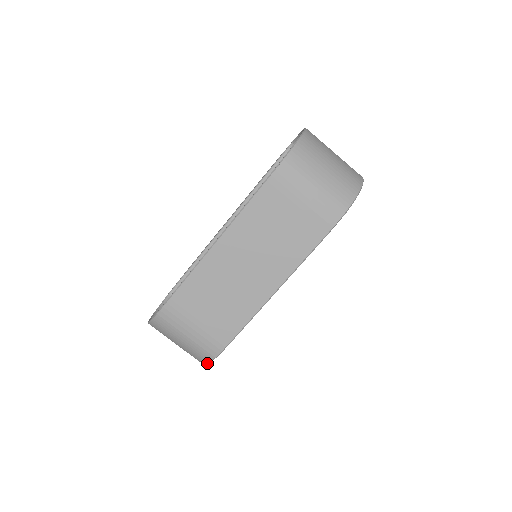
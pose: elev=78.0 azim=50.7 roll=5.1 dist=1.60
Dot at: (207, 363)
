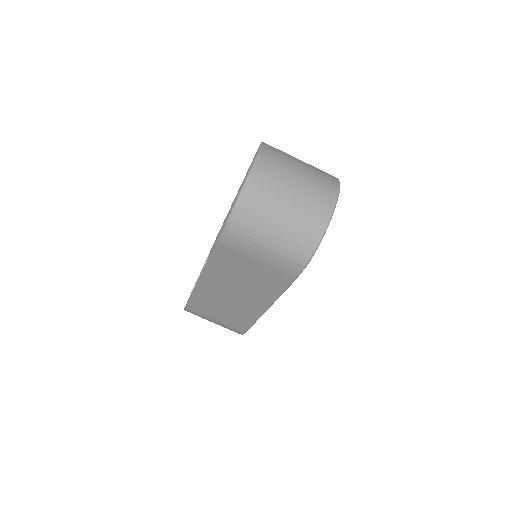
Dot at: occluded
